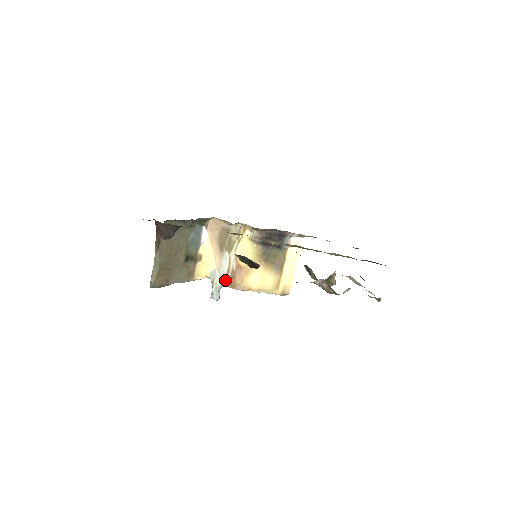
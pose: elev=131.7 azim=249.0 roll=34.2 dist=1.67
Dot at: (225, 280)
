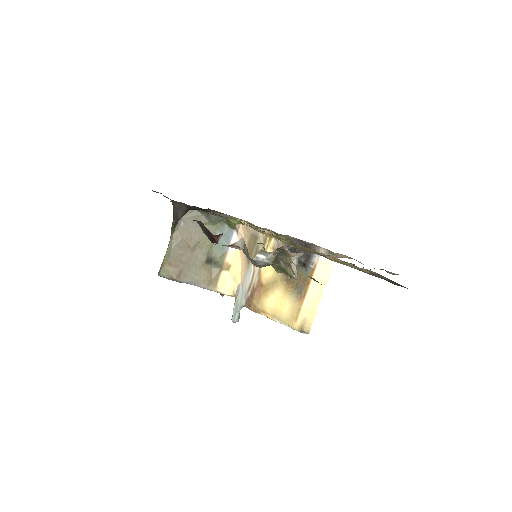
Dot at: (245, 298)
